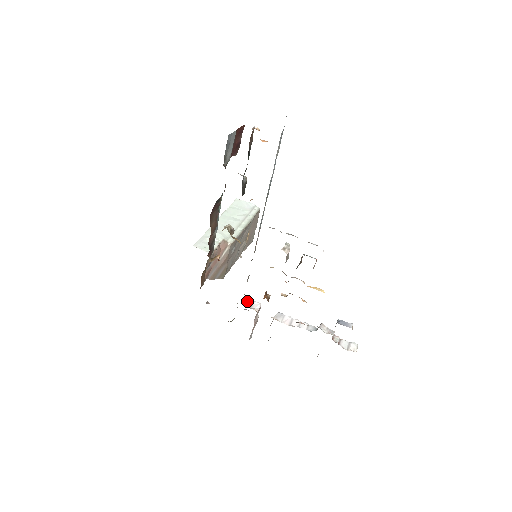
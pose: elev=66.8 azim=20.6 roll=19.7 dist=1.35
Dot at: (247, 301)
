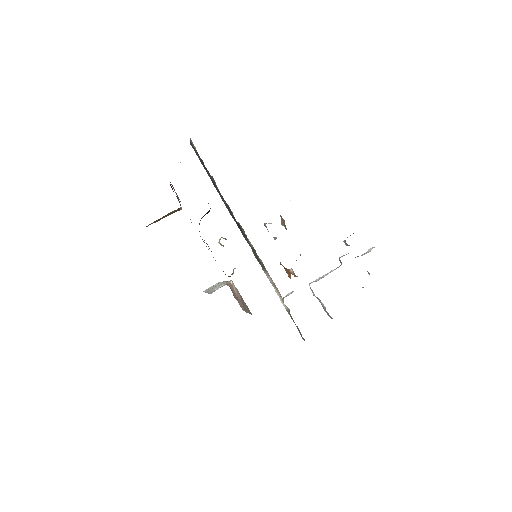
Dot at: (283, 298)
